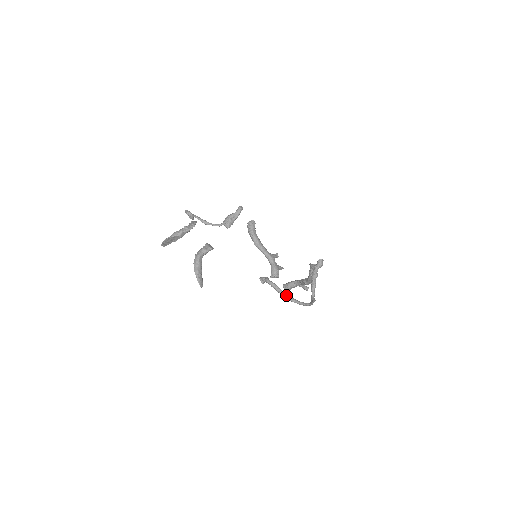
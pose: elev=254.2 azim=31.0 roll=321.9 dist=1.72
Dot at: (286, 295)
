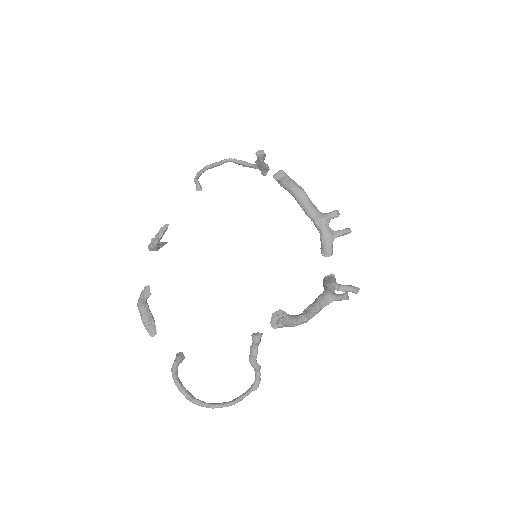
Dot at: (186, 397)
